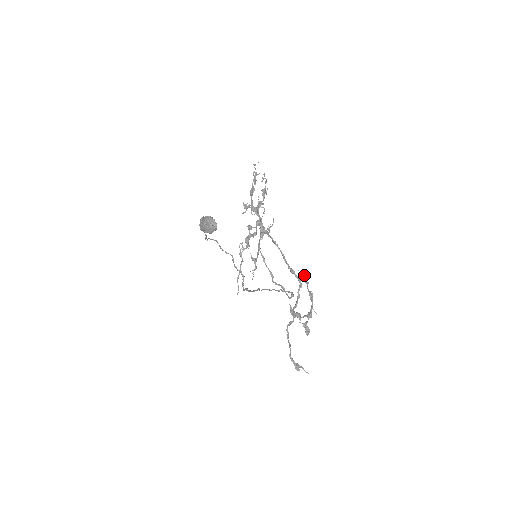
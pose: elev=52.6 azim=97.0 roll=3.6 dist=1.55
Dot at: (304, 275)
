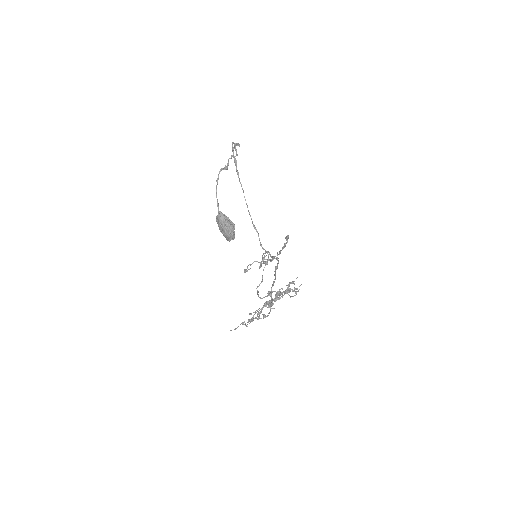
Dot at: occluded
